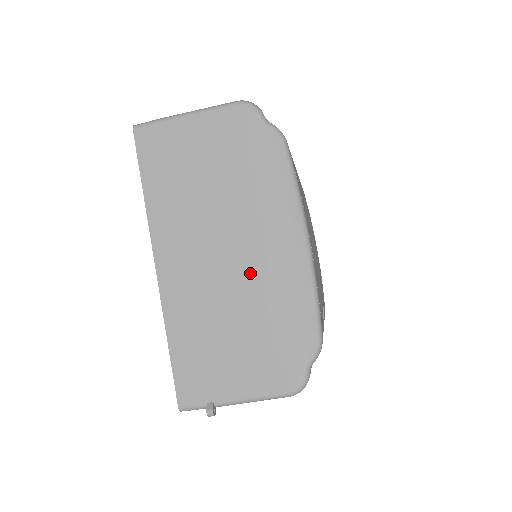
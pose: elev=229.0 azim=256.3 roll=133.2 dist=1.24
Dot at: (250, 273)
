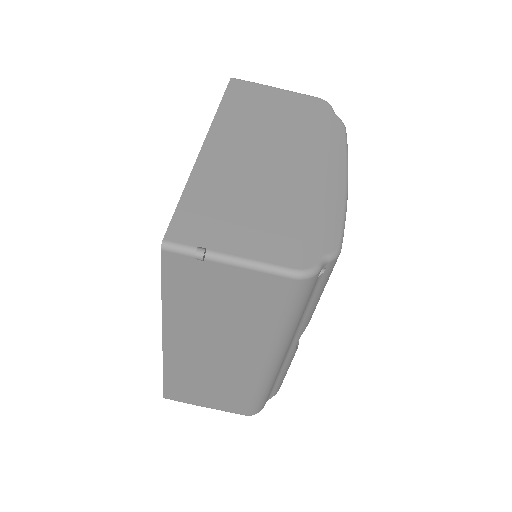
Dot at: (291, 176)
